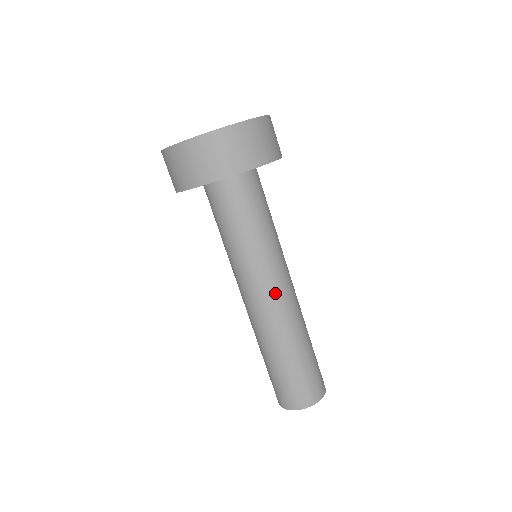
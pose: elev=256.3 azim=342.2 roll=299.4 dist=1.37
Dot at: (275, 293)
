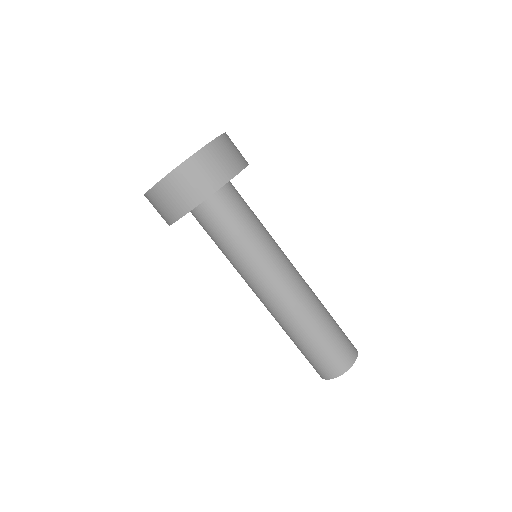
Dot at: (277, 287)
